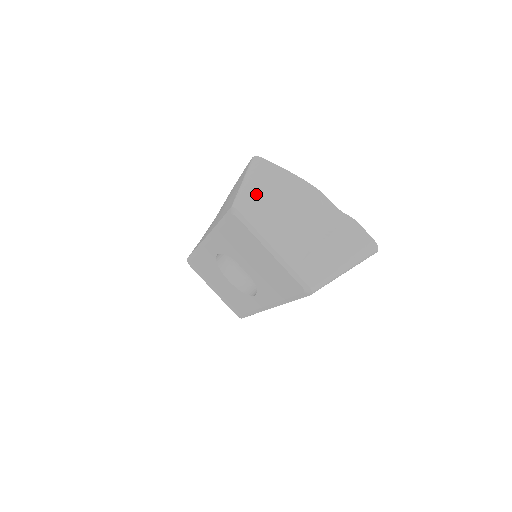
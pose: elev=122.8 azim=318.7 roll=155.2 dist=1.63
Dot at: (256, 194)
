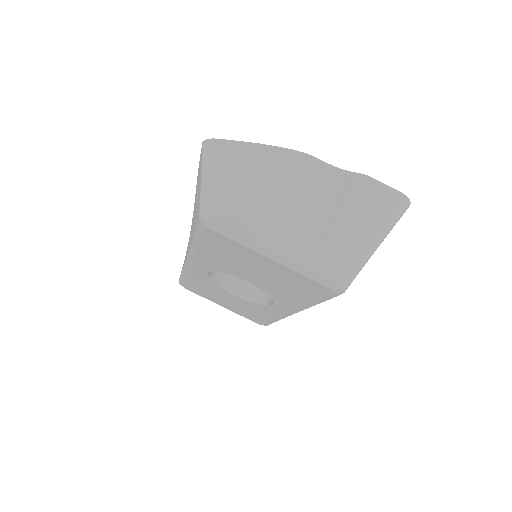
Dot at: (225, 190)
